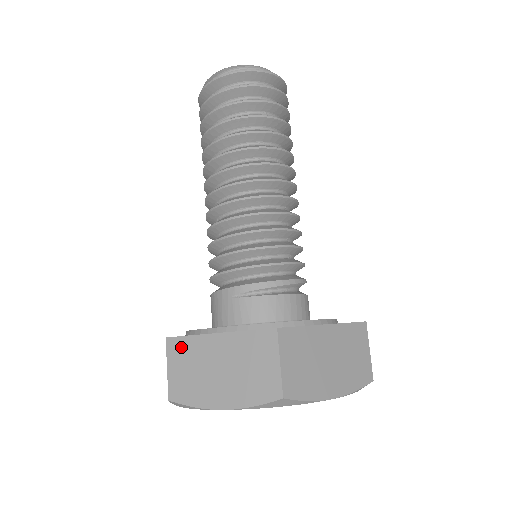
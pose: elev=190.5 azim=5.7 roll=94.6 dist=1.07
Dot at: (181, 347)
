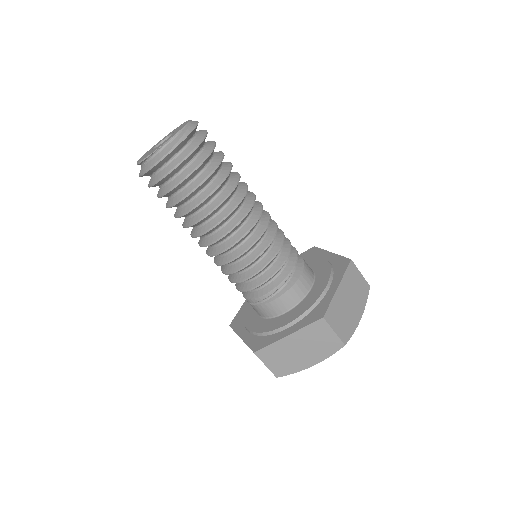
Dot at: occluded
